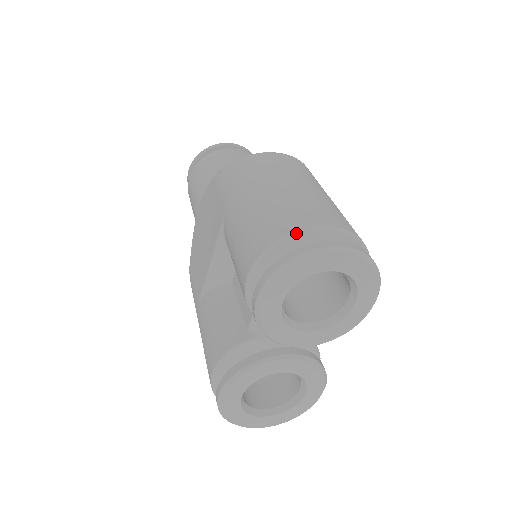
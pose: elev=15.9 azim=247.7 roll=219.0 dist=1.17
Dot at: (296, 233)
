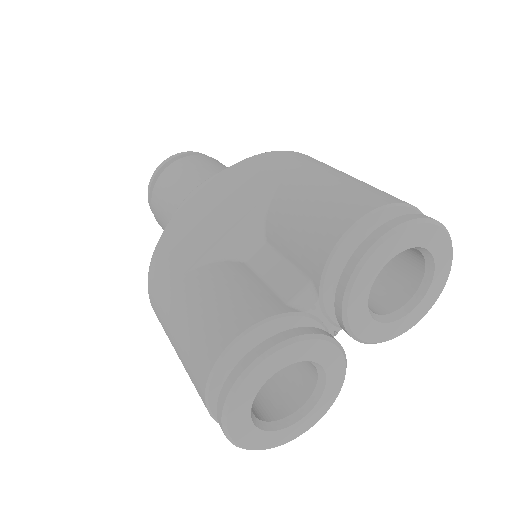
Dot at: (408, 205)
